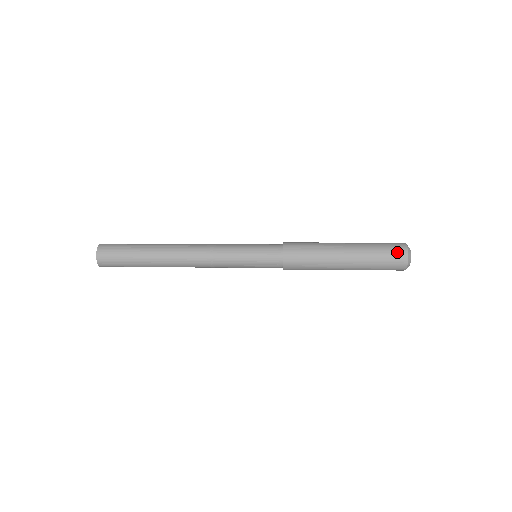
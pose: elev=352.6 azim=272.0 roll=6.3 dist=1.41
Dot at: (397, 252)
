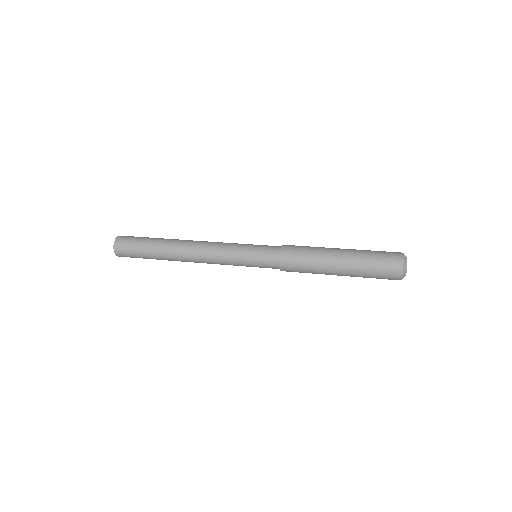
Dot at: (391, 276)
